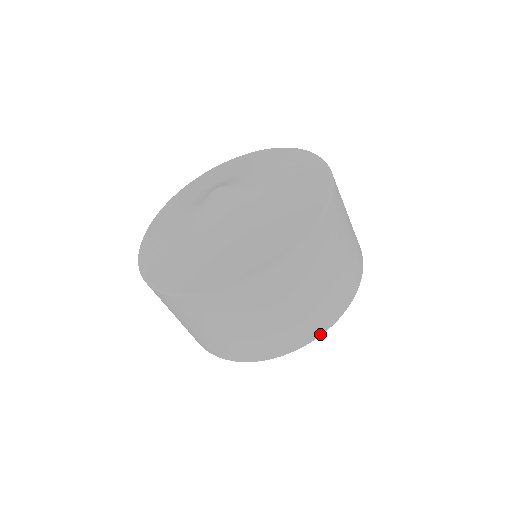
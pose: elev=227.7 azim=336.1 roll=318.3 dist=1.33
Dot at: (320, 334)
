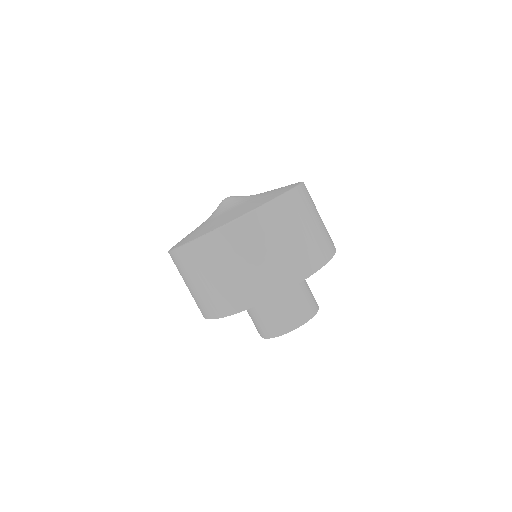
Dot at: (335, 250)
